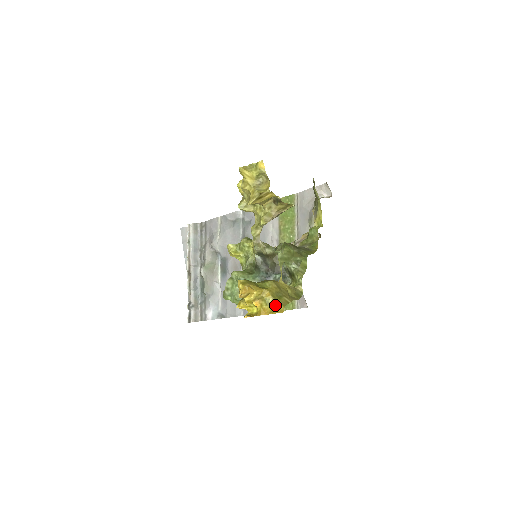
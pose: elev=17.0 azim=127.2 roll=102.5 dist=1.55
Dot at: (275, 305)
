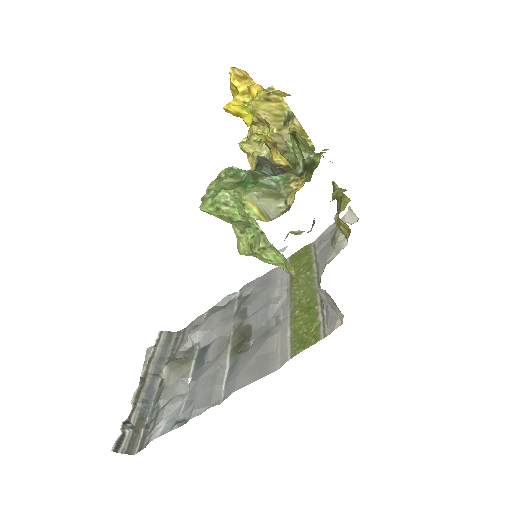
Dot at: (286, 95)
